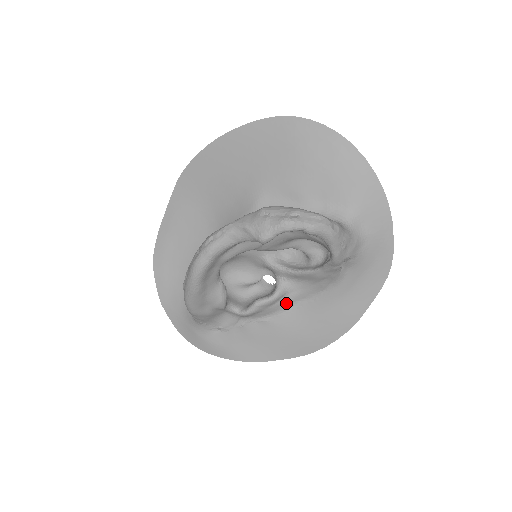
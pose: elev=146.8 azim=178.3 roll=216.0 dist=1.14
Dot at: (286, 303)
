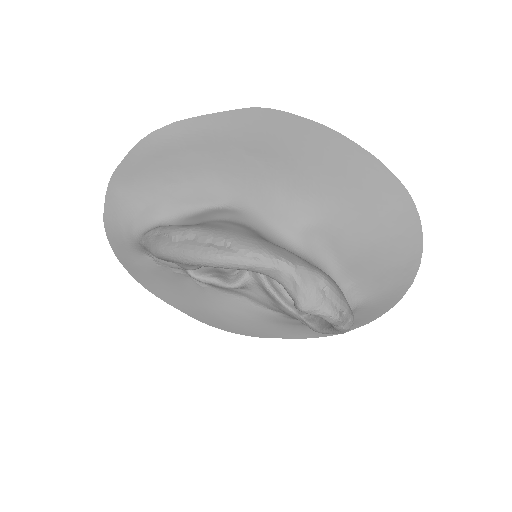
Dot at: (232, 290)
